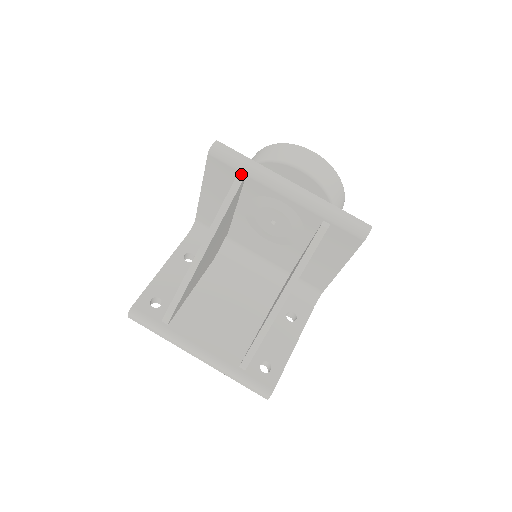
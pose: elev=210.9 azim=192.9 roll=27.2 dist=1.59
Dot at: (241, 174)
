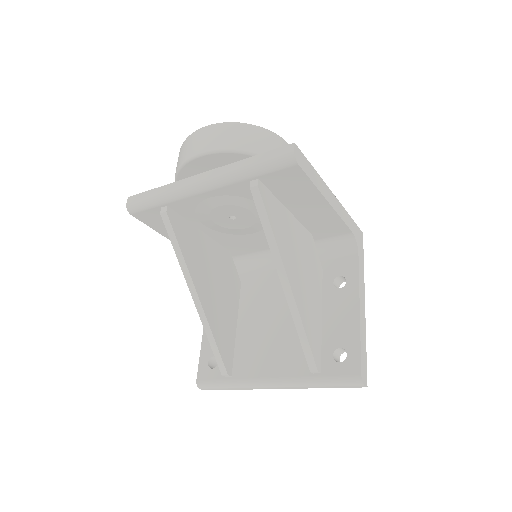
Dot at: (163, 207)
